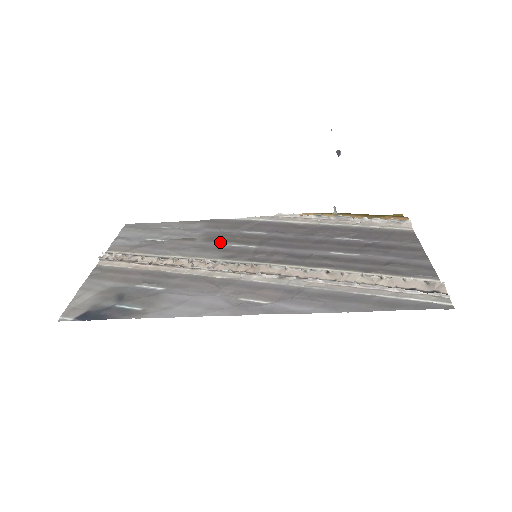
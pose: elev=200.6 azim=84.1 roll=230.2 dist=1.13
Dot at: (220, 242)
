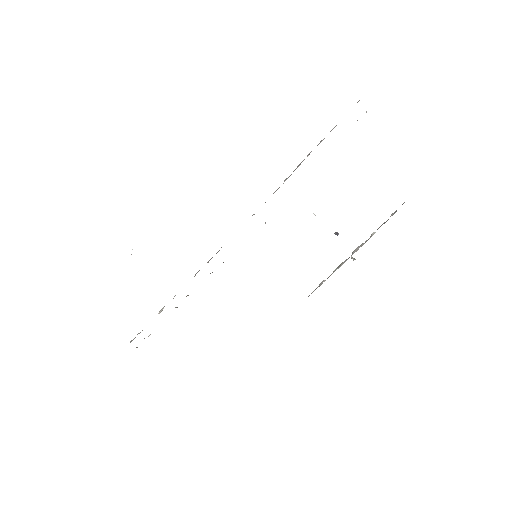
Dot at: occluded
